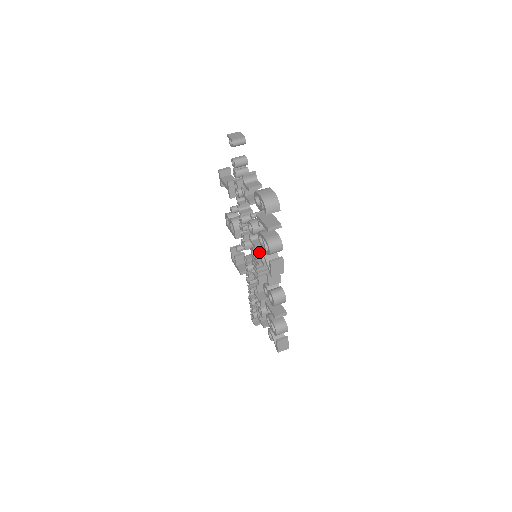
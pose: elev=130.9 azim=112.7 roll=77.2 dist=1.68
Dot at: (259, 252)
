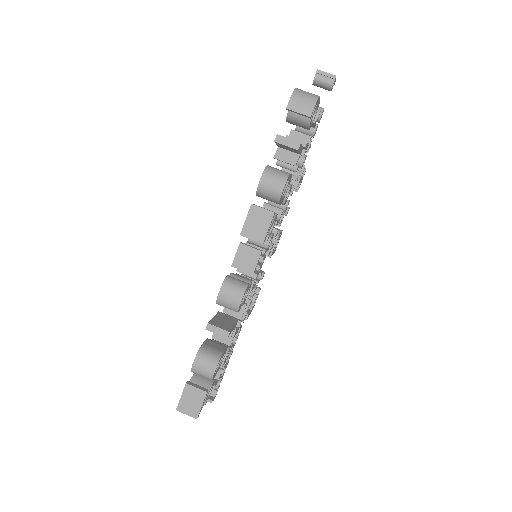
Dot at: occluded
